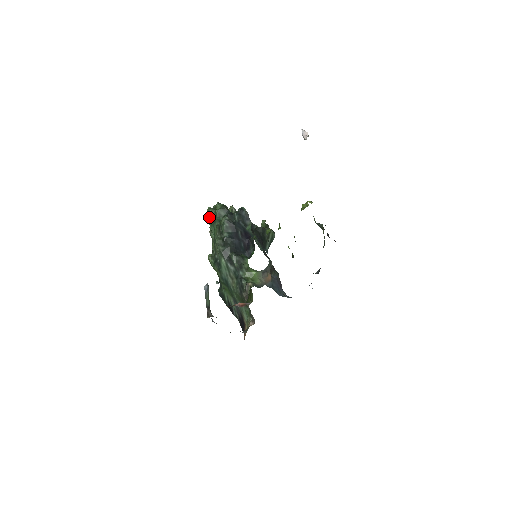
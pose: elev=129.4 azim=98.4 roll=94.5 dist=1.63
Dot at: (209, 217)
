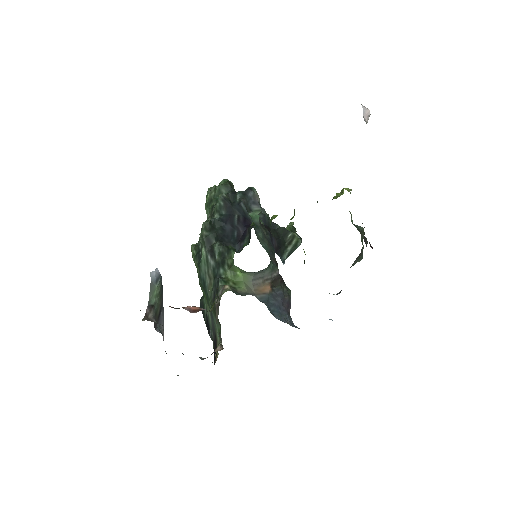
Dot at: (207, 195)
